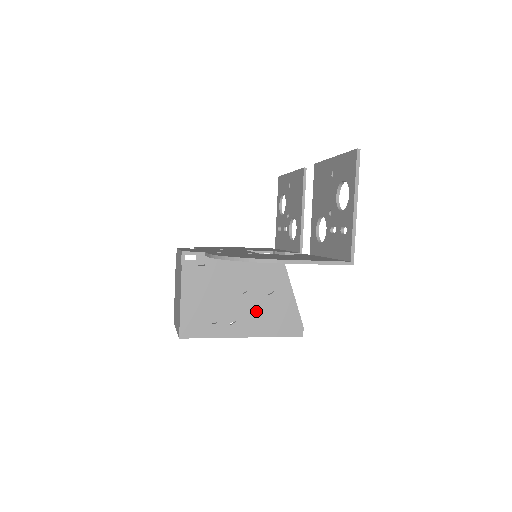
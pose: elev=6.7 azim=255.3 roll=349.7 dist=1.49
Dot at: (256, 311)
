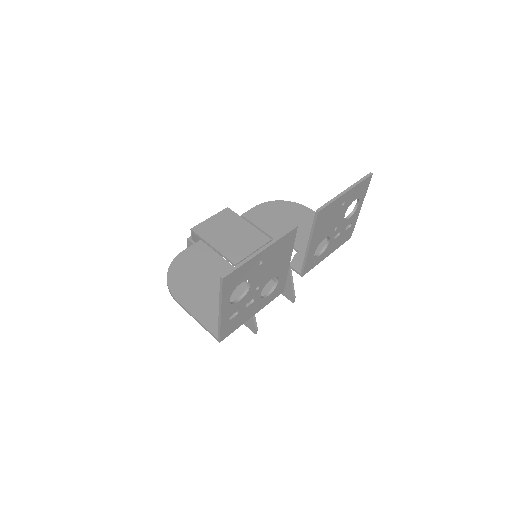
Dot at: occluded
